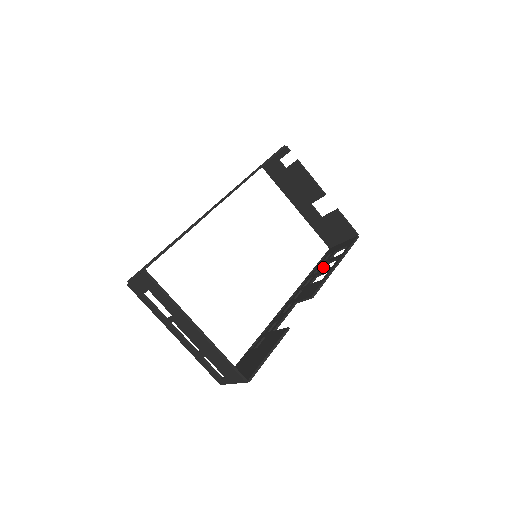
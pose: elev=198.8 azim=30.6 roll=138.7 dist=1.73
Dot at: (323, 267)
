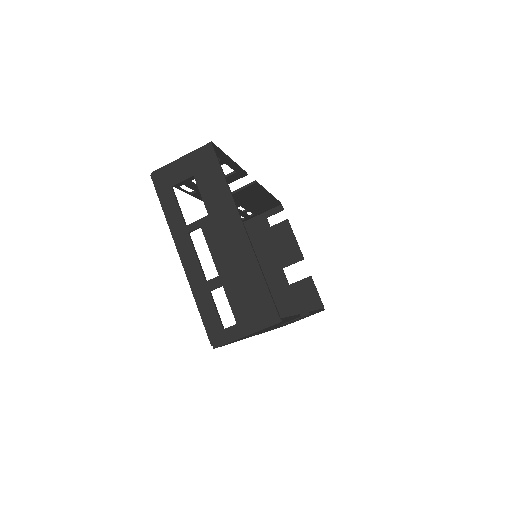
Dot at: occluded
